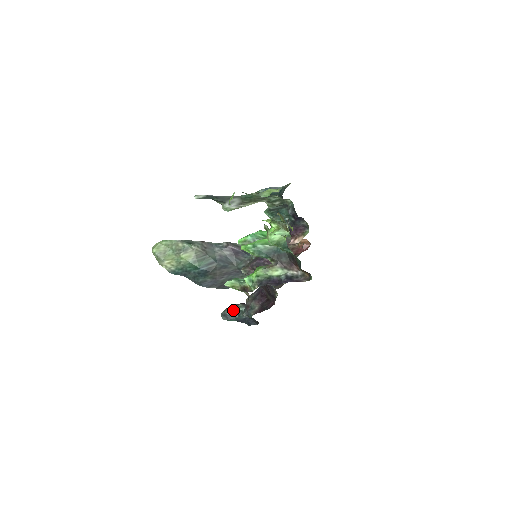
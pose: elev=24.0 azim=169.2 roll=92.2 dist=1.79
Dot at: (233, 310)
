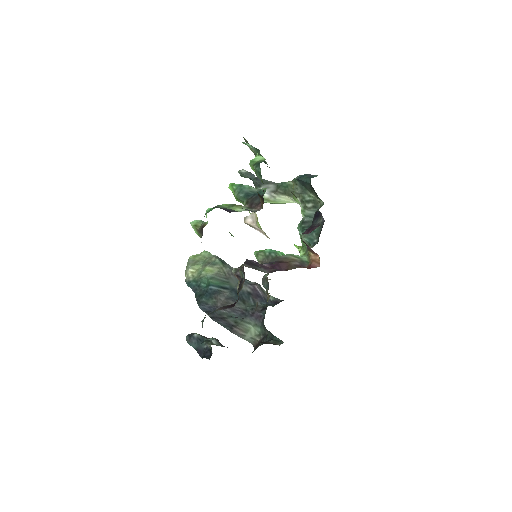
Dot at: occluded
